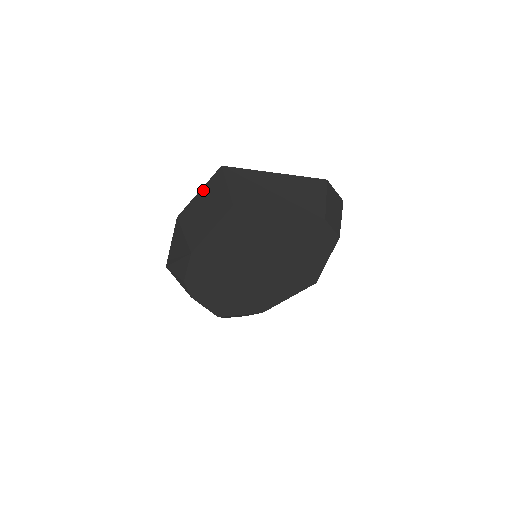
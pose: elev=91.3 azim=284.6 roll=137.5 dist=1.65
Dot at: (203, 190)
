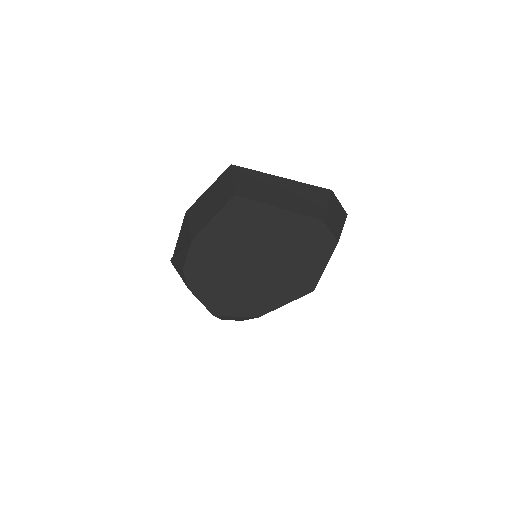
Dot at: (212, 186)
